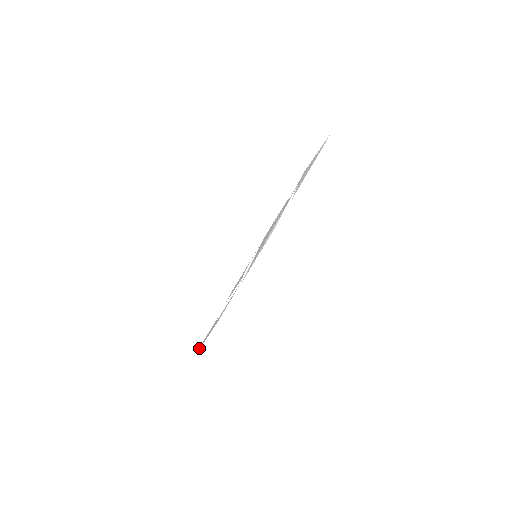
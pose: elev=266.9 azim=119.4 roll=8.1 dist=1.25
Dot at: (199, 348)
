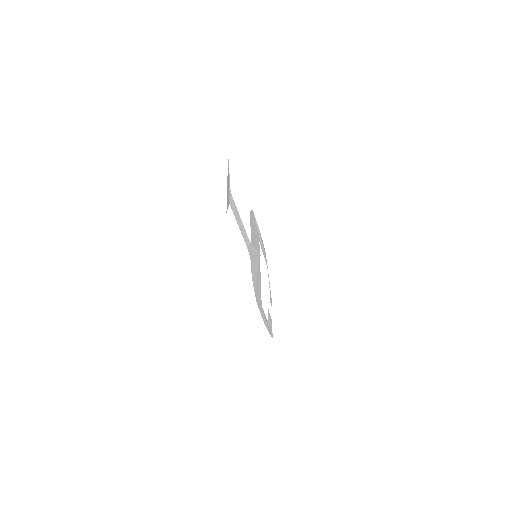
Dot at: (267, 267)
